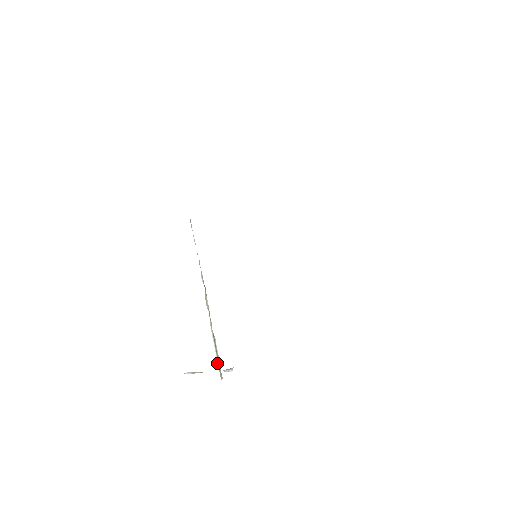
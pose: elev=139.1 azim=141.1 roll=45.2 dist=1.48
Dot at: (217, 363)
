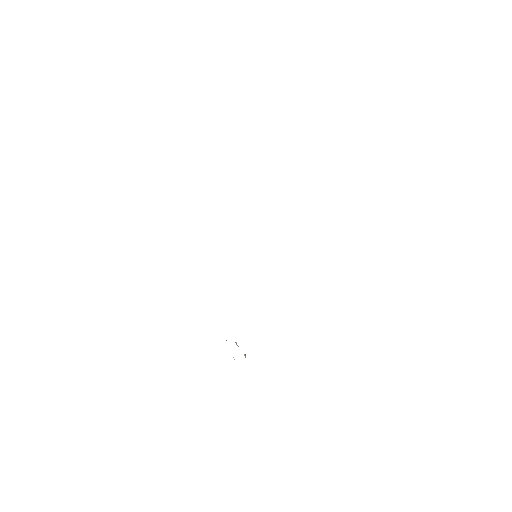
Dot at: occluded
